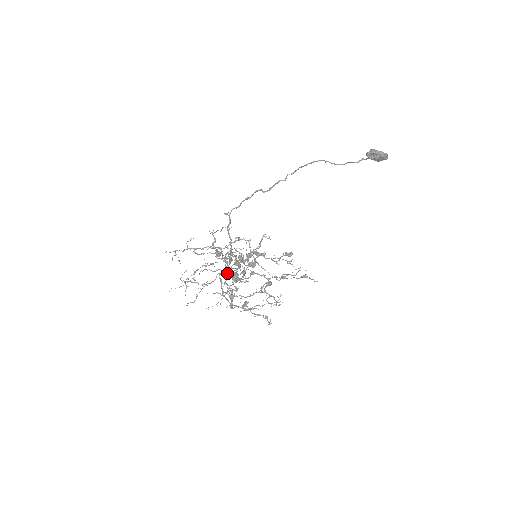
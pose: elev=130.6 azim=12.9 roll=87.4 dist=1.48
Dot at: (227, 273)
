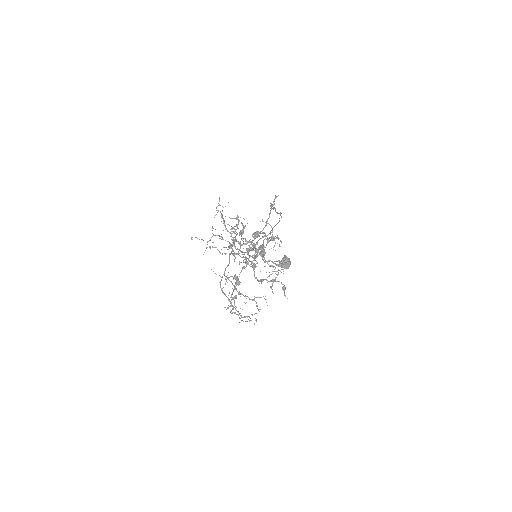
Dot at: occluded
